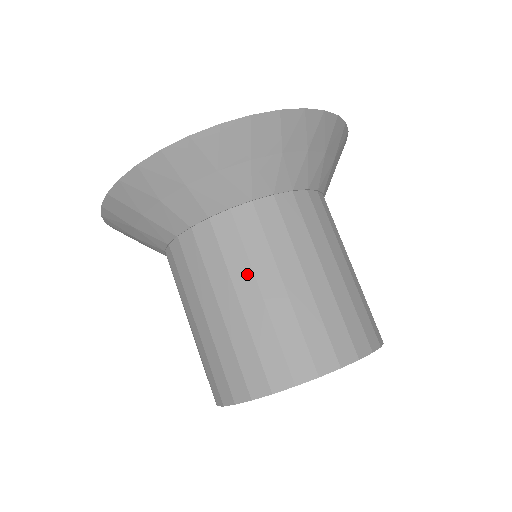
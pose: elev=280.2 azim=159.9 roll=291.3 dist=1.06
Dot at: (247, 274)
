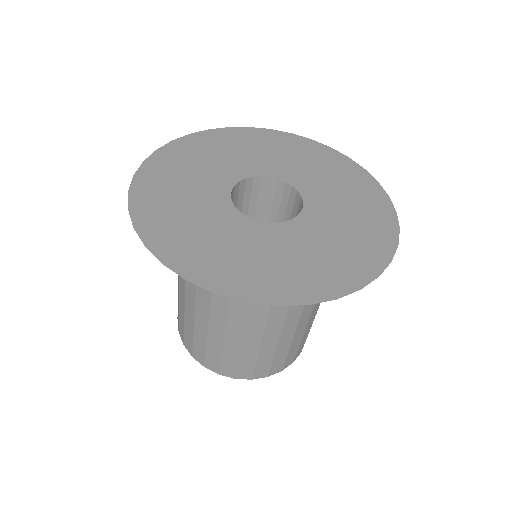
Dot at: (239, 331)
